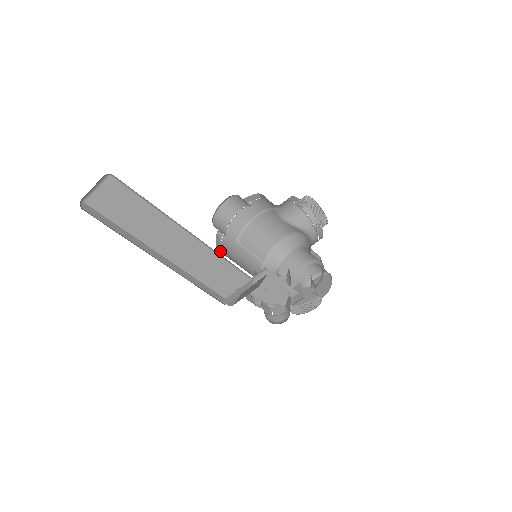
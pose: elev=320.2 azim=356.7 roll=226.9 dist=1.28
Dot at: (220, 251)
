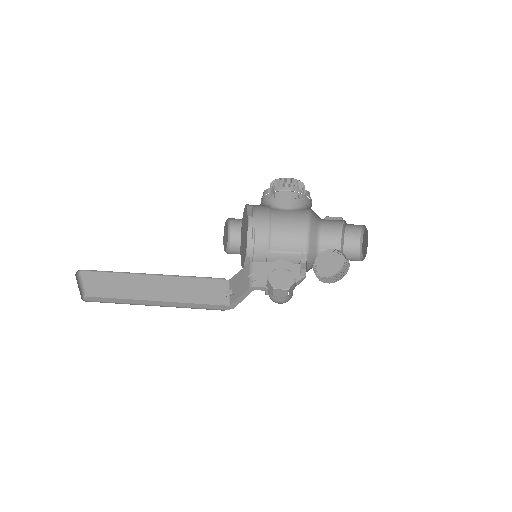
Dot at: occluded
